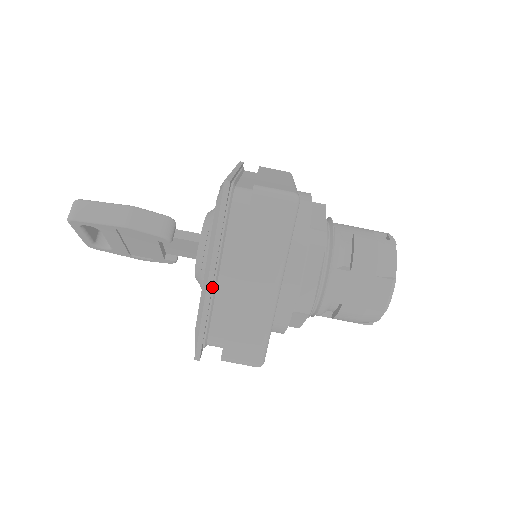
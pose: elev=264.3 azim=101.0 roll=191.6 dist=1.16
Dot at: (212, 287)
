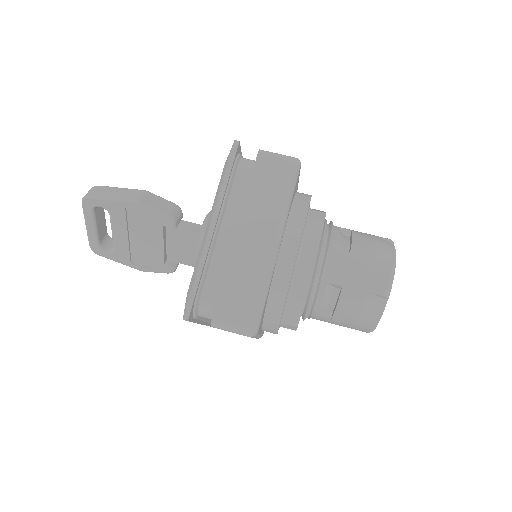
Dot at: (211, 241)
